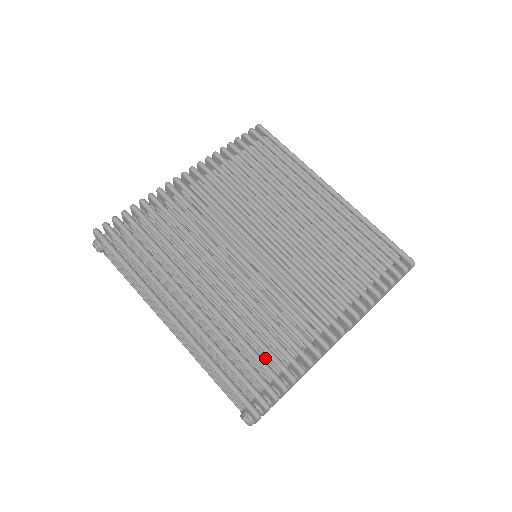
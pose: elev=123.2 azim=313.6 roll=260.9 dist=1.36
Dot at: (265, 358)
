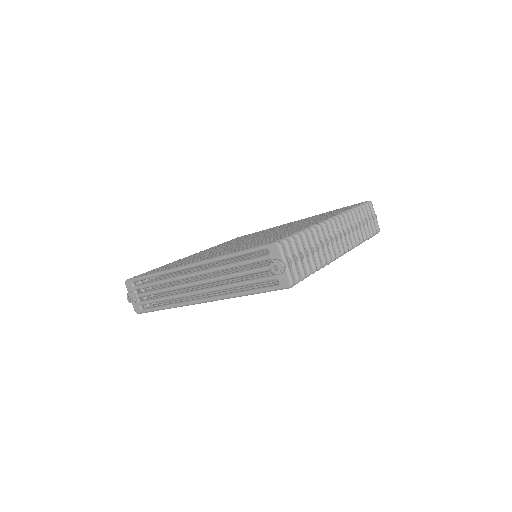
Dot at: occluded
